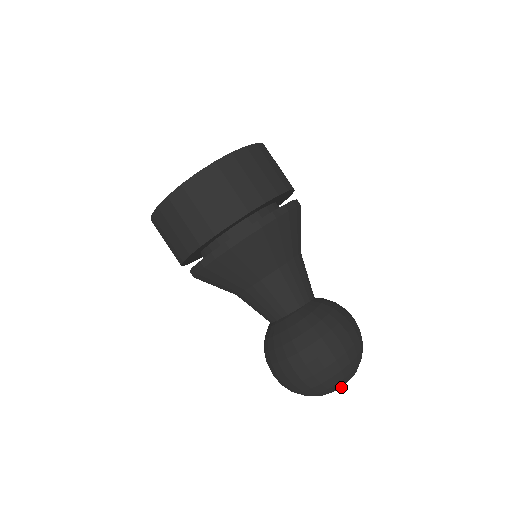
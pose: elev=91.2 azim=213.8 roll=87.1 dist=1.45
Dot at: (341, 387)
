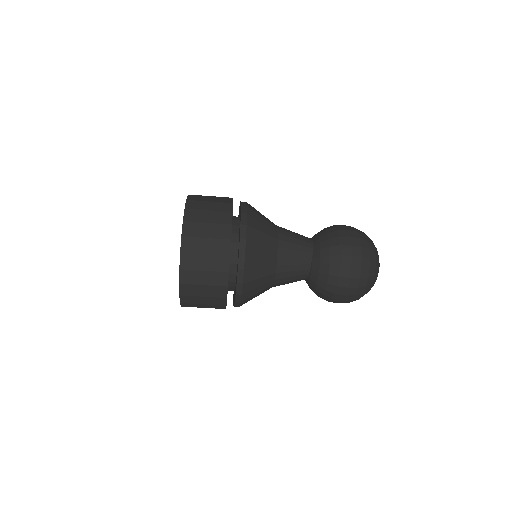
Dot at: occluded
